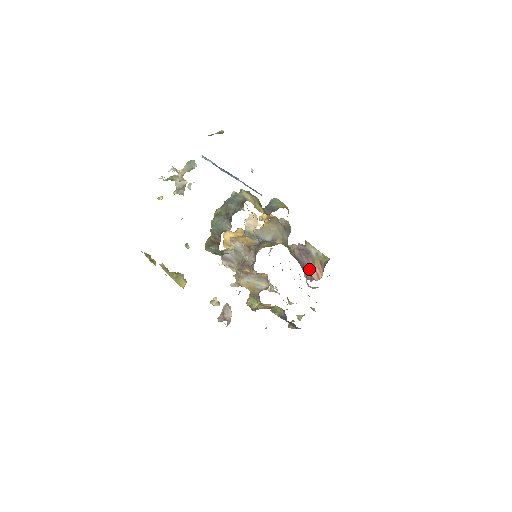
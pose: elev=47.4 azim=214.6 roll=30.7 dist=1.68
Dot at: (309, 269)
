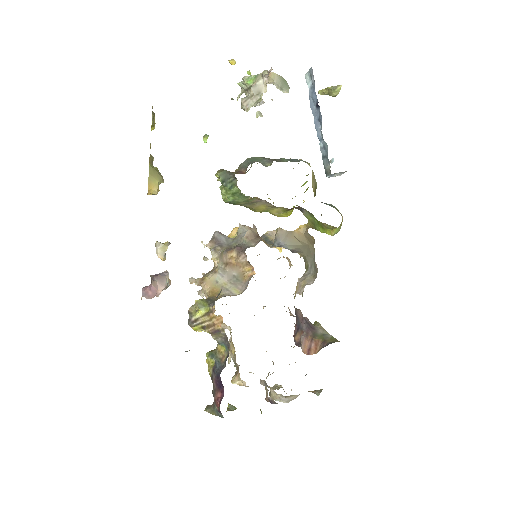
Dot at: (303, 336)
